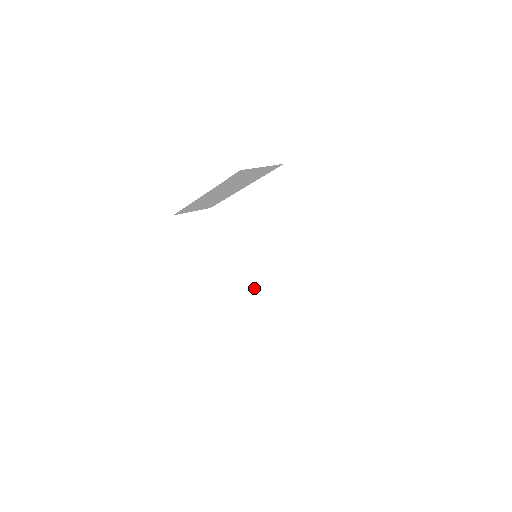
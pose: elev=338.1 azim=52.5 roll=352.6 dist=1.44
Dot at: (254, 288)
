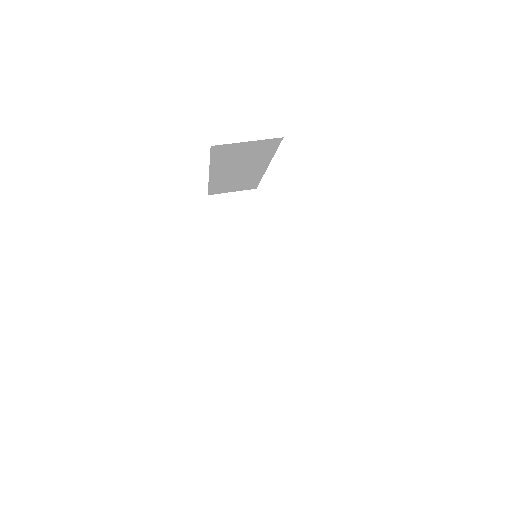
Dot at: (280, 292)
